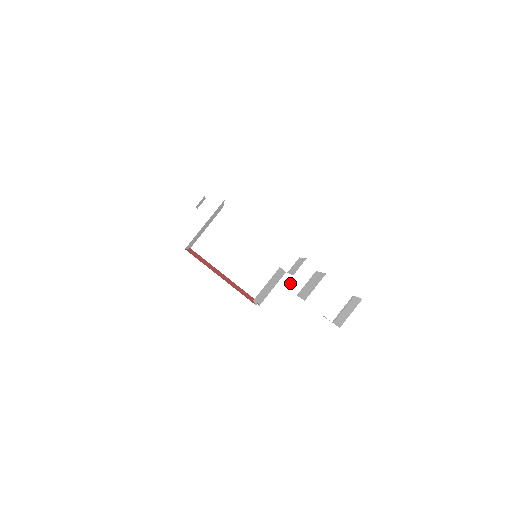
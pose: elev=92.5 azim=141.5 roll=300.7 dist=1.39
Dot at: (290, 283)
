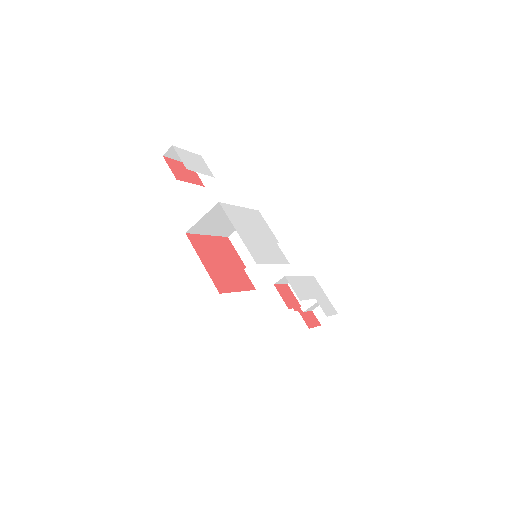
Dot at: occluded
